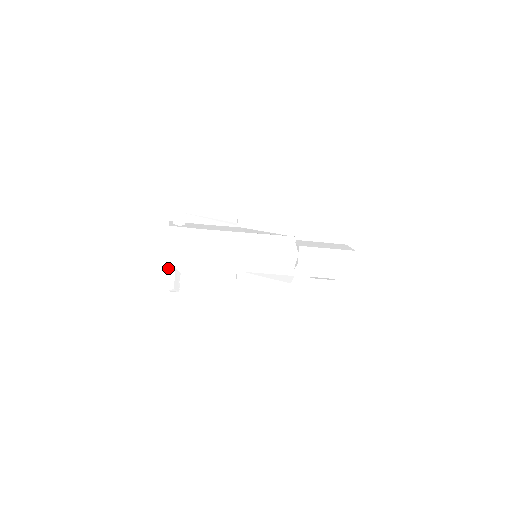
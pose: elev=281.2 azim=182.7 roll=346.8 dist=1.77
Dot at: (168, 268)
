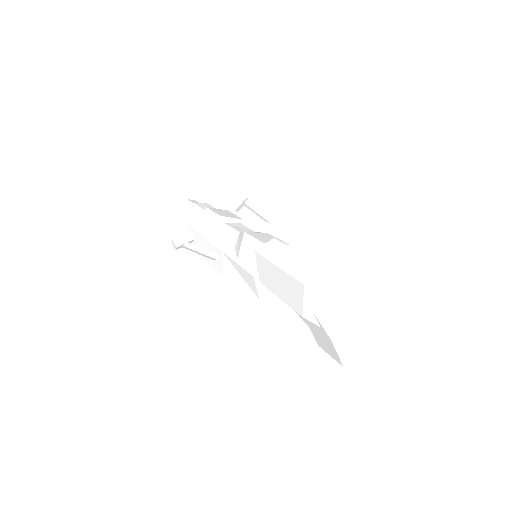
Dot at: (190, 230)
